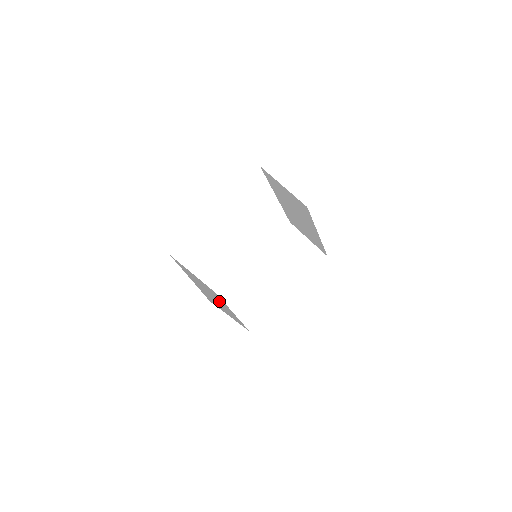
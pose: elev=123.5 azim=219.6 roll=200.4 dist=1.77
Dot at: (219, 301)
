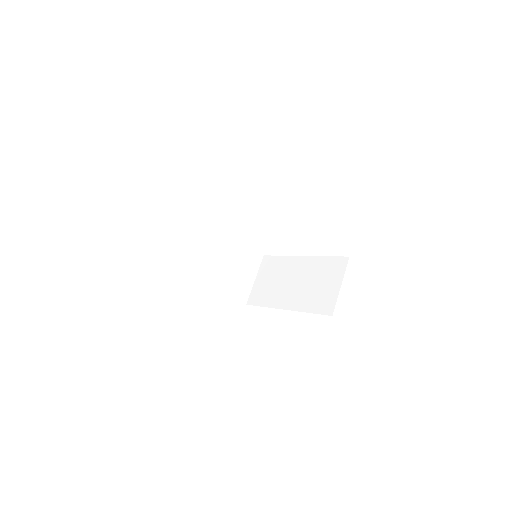
Dot at: (230, 263)
